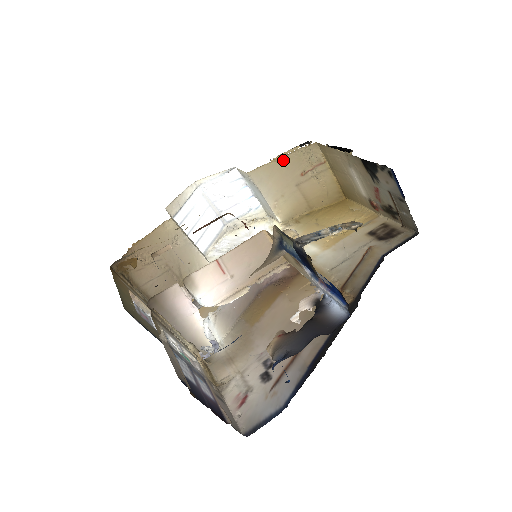
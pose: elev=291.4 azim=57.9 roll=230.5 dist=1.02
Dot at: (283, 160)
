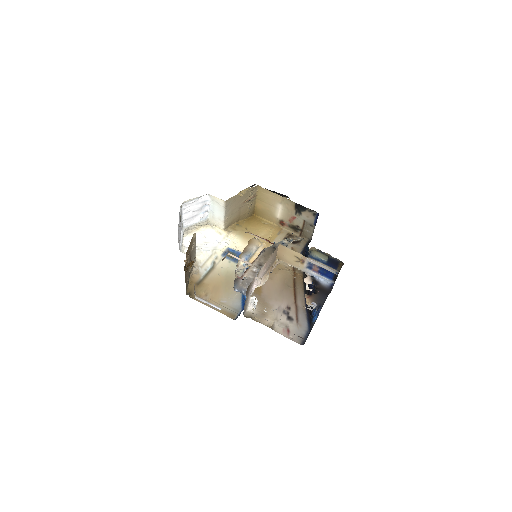
Dot at: occluded
